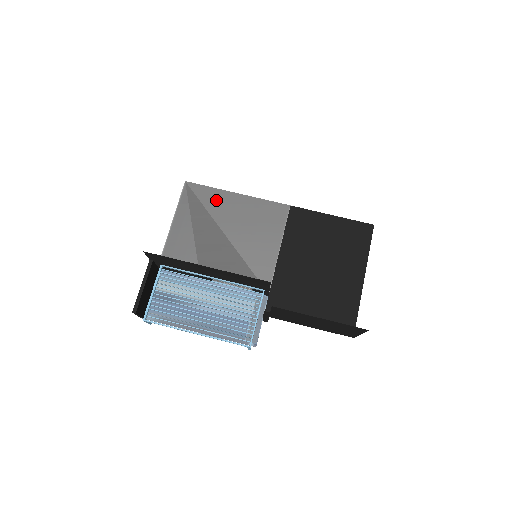
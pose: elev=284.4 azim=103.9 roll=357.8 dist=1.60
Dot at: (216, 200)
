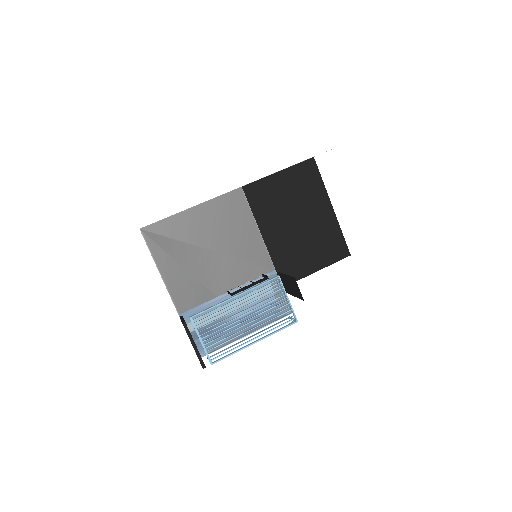
Dot at: (179, 226)
